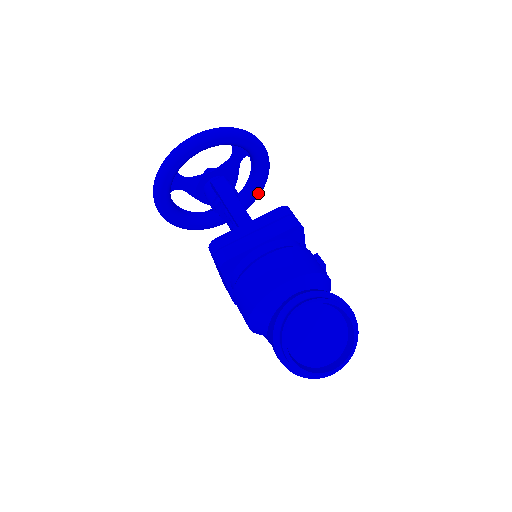
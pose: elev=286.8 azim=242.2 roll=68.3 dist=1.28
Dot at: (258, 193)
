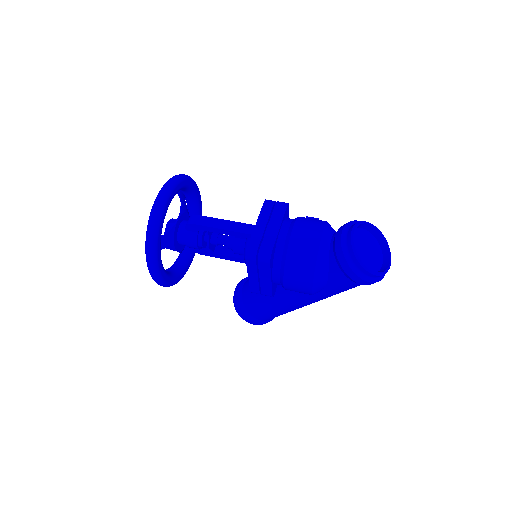
Dot at: occluded
